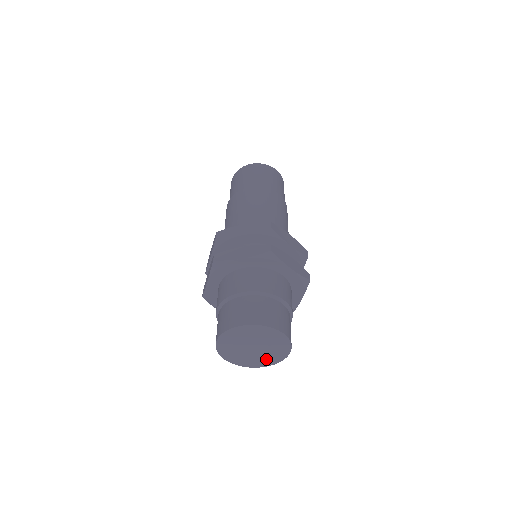
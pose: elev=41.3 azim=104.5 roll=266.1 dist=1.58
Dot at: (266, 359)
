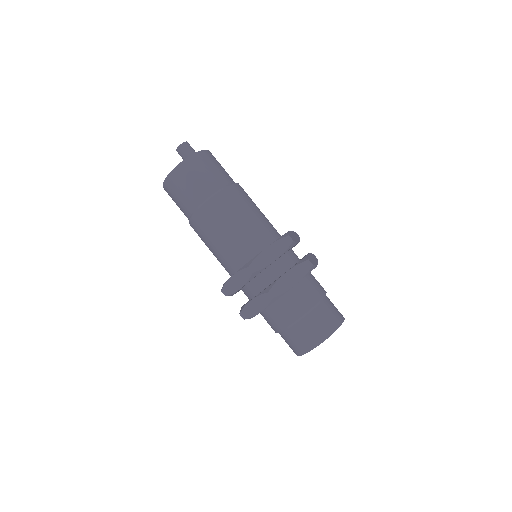
Dot at: occluded
